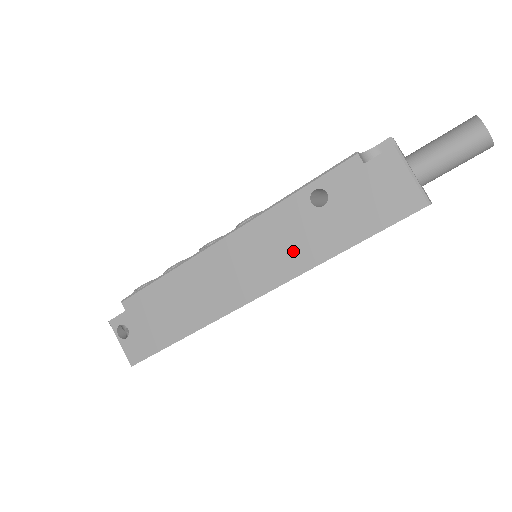
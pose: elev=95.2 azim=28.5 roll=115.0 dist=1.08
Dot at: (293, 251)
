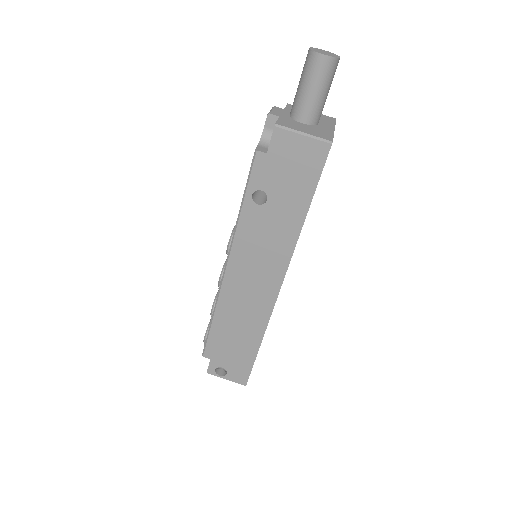
Dot at: (275, 242)
